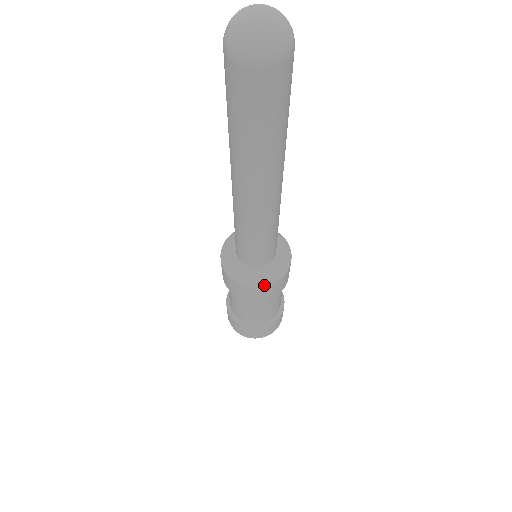
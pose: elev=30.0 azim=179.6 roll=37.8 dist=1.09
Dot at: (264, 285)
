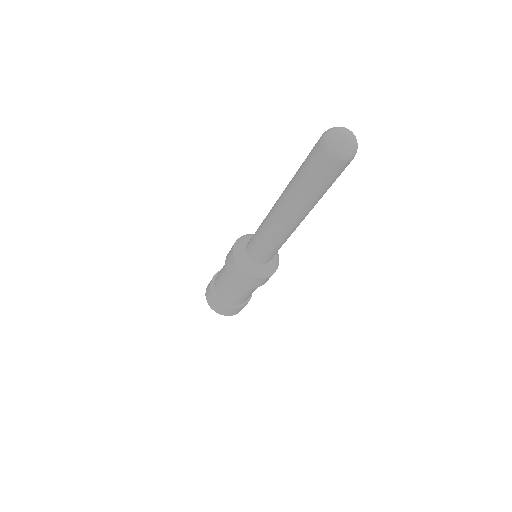
Dot at: (277, 268)
